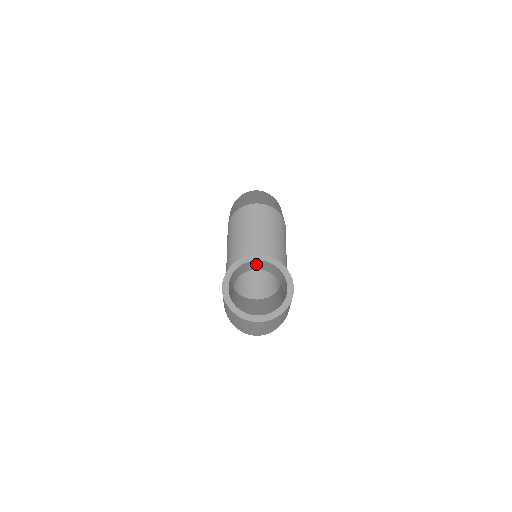
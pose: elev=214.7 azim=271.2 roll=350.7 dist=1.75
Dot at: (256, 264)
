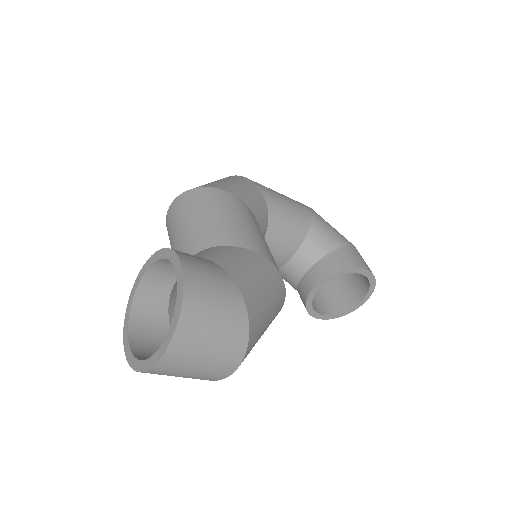
Dot at: (158, 277)
